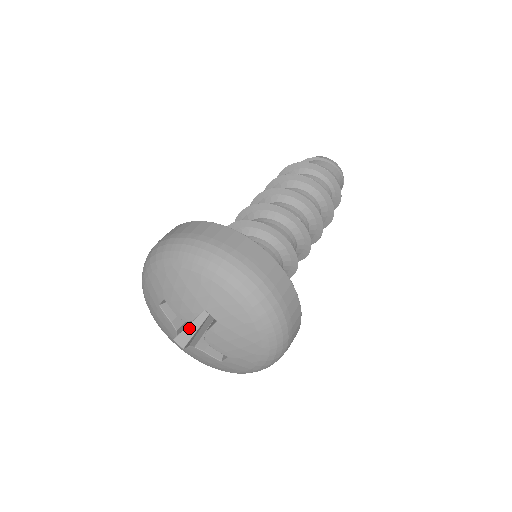
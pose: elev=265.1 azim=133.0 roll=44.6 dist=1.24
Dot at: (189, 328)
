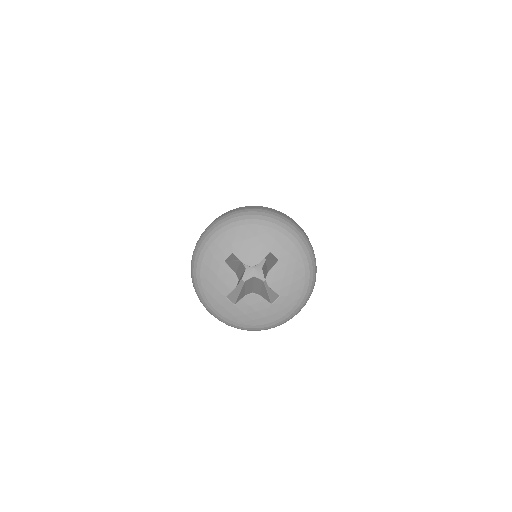
Dot at: (234, 291)
